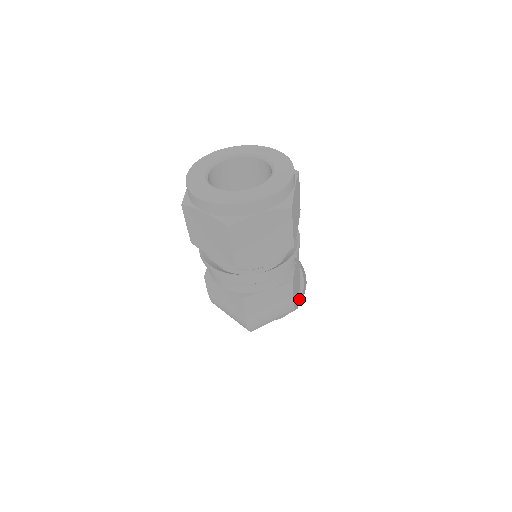
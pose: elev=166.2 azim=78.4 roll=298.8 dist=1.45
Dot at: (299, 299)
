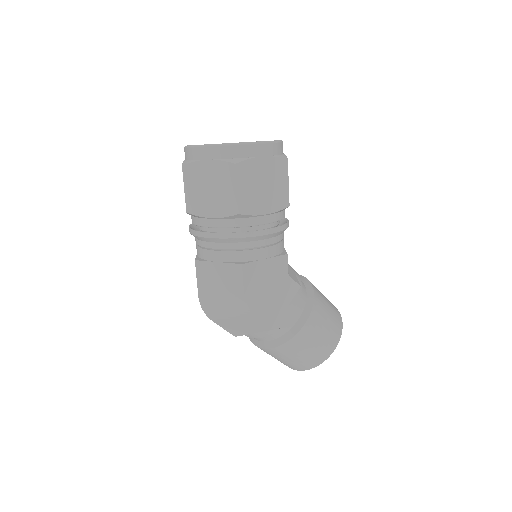
Dot at: (293, 335)
